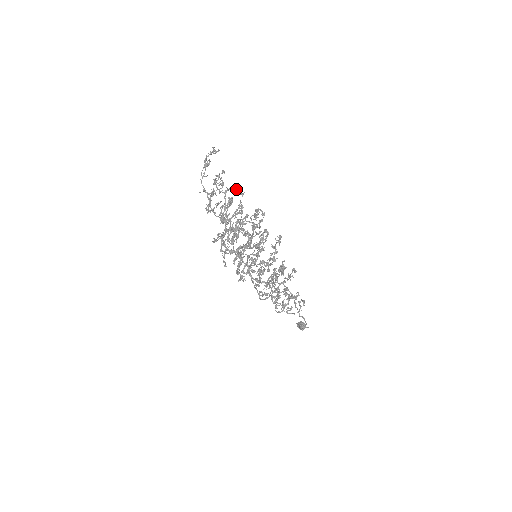
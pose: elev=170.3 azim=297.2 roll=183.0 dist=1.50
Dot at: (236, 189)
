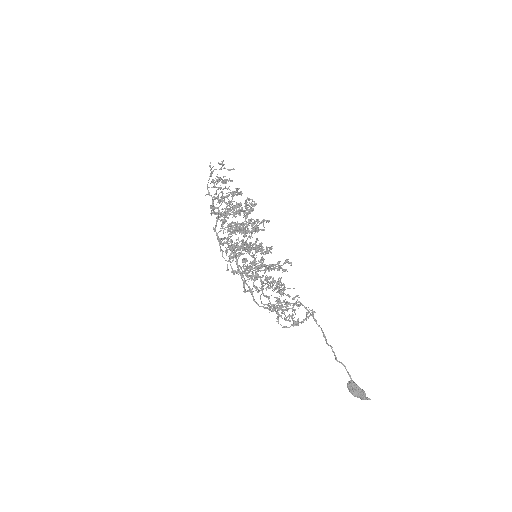
Dot at: (240, 193)
